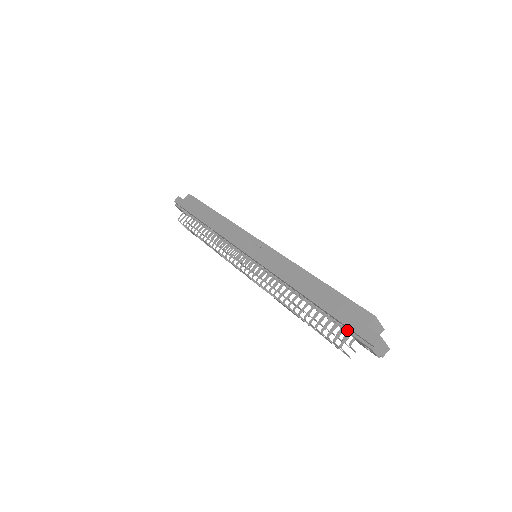
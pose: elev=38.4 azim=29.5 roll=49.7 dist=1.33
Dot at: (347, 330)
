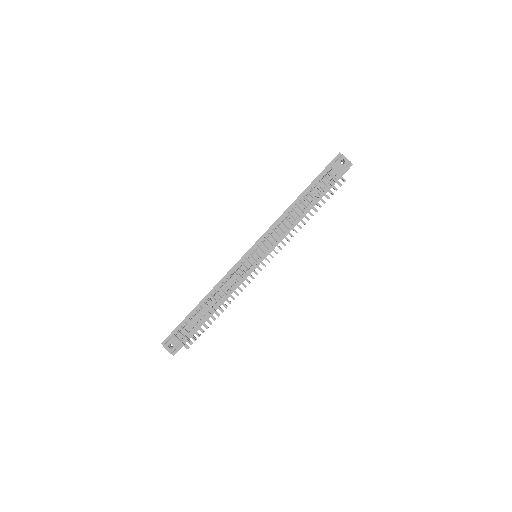
Dot at: (328, 171)
